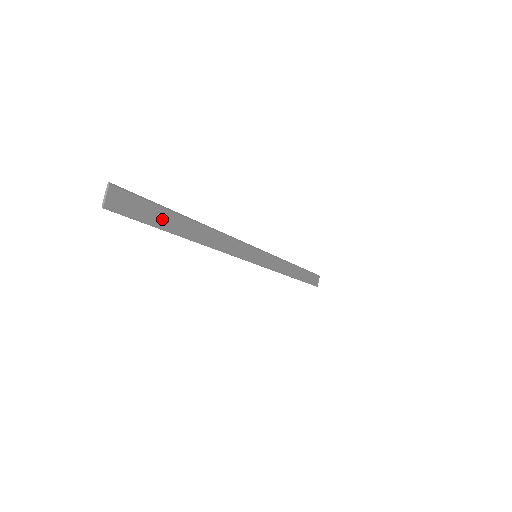
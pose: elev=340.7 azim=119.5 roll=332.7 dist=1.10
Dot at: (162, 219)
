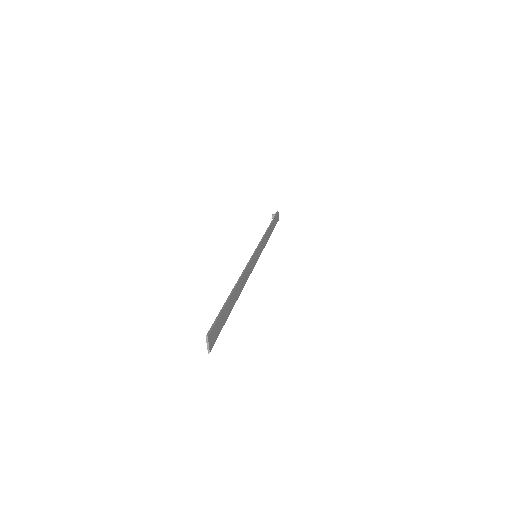
Dot at: (226, 314)
